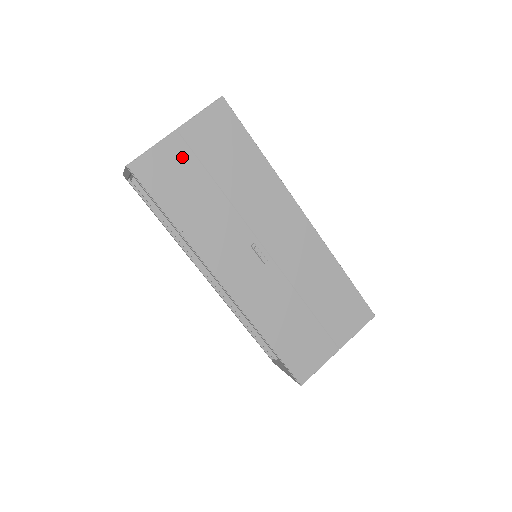
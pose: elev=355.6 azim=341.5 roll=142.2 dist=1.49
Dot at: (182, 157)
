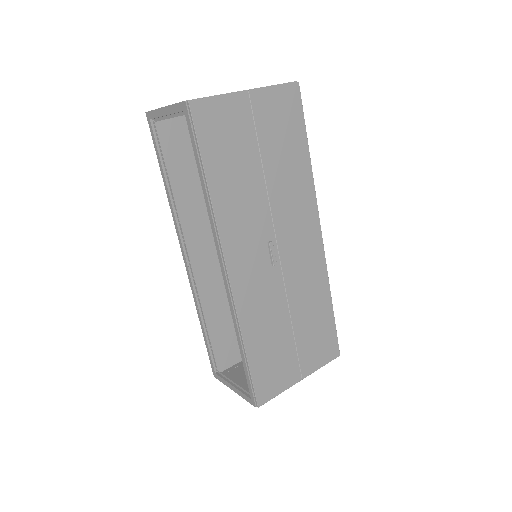
Dot at: (242, 121)
